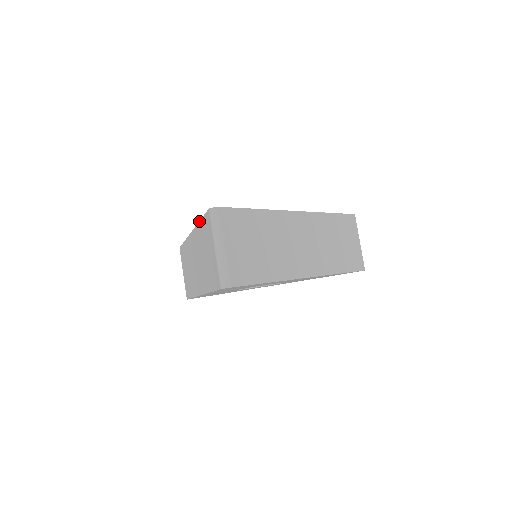
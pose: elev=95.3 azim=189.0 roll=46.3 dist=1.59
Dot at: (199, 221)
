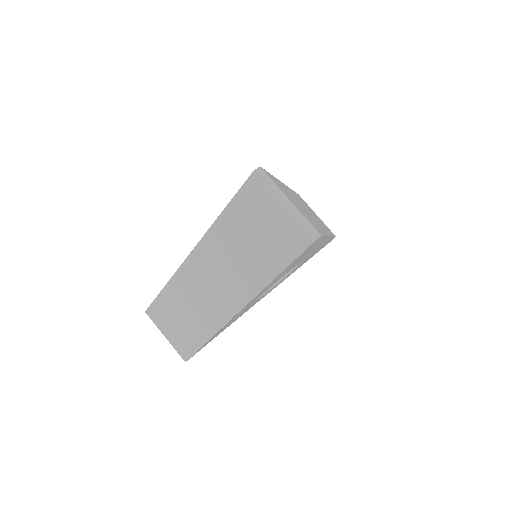
Dot at: occluded
